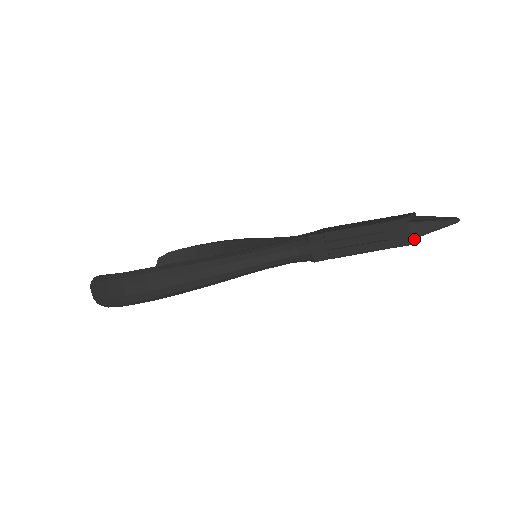
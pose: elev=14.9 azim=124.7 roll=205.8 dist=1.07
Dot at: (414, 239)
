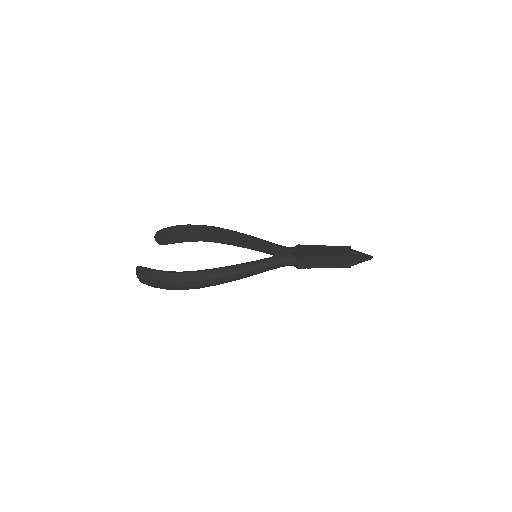
Dot at: occluded
